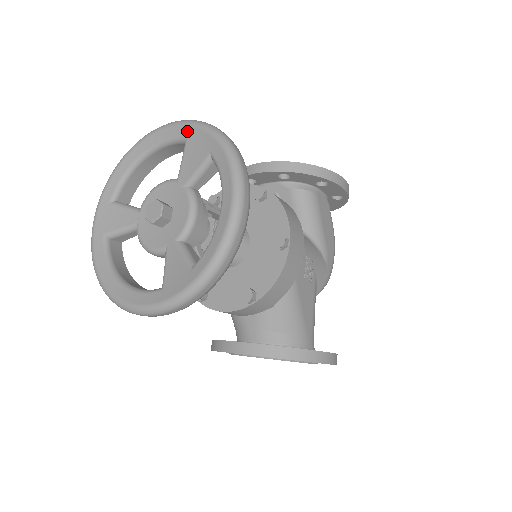
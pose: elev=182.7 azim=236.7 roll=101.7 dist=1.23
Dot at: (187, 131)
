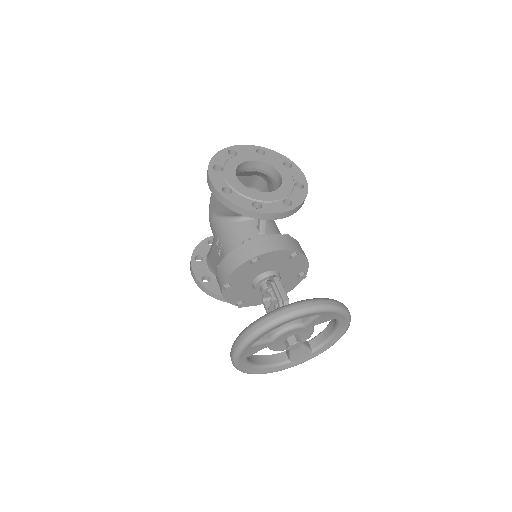
Dot at: (325, 314)
